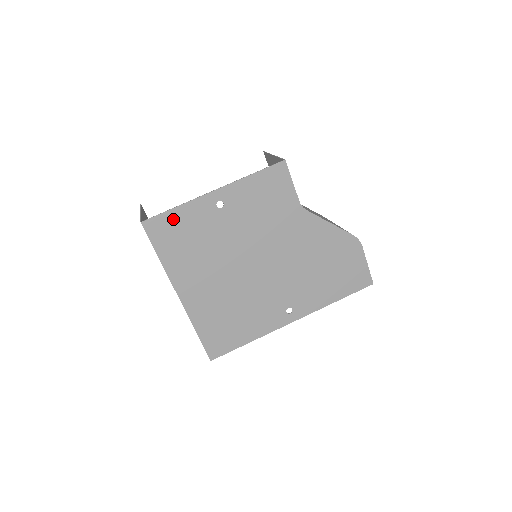
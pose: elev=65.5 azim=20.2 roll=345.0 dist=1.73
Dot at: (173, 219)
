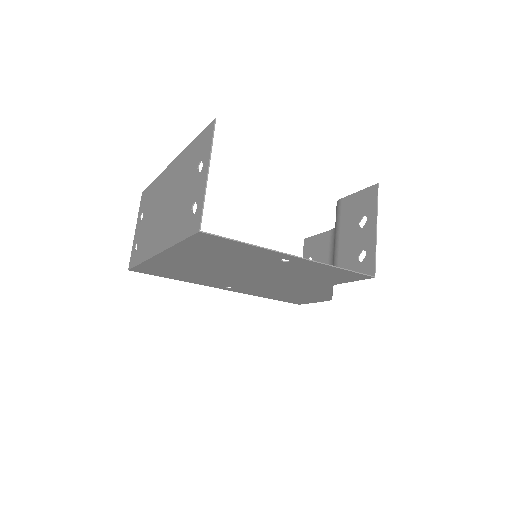
Dot at: (232, 245)
